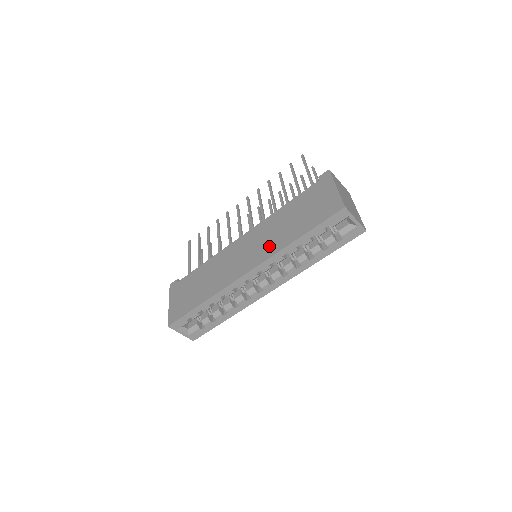
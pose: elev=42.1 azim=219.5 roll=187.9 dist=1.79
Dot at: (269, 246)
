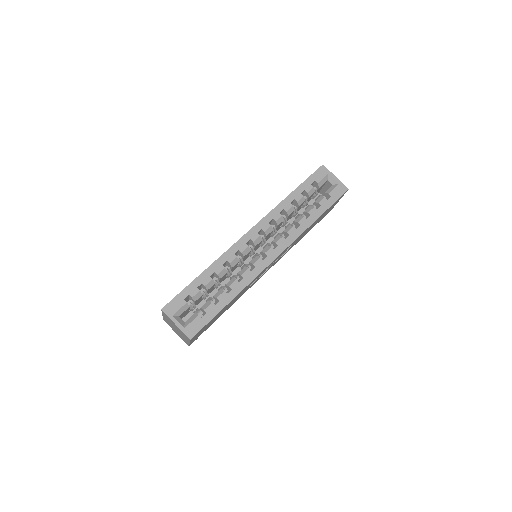
Dot at: occluded
